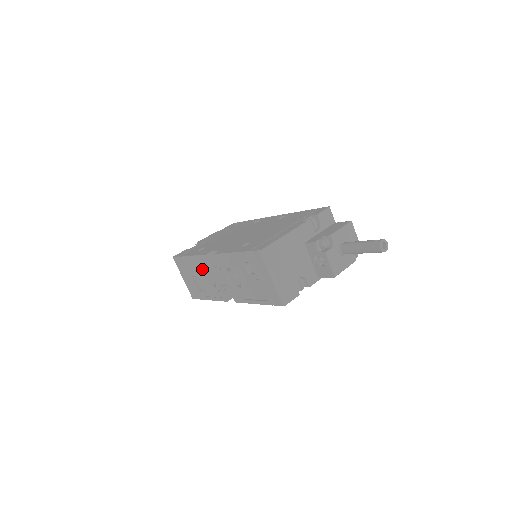
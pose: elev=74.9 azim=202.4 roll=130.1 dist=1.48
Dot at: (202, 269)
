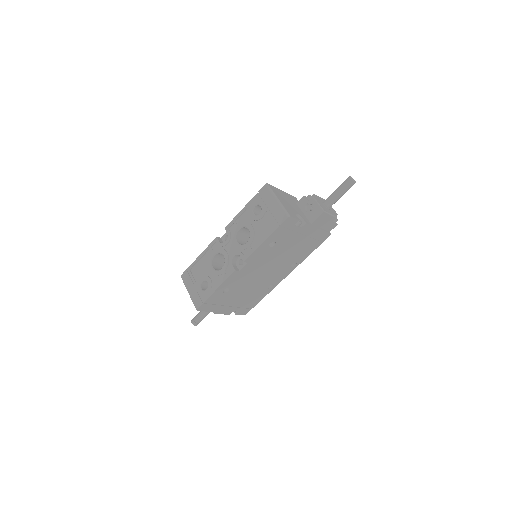
Dot at: (211, 257)
